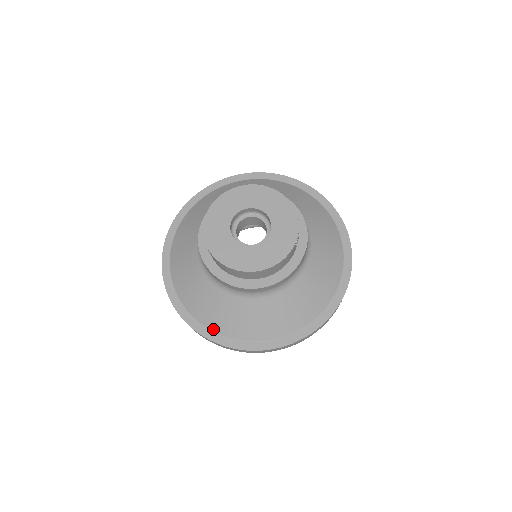
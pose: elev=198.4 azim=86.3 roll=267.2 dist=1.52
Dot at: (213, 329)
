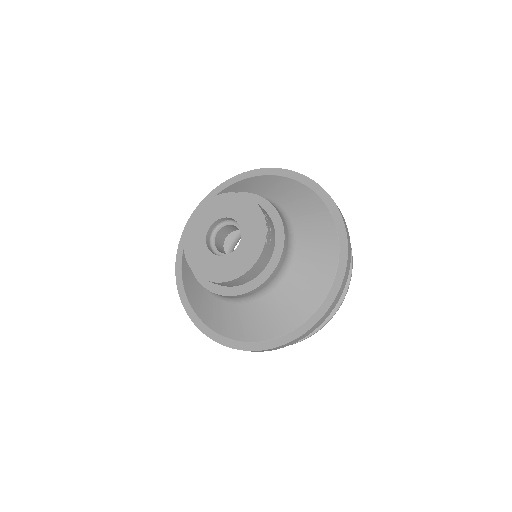
Dot at: (230, 337)
